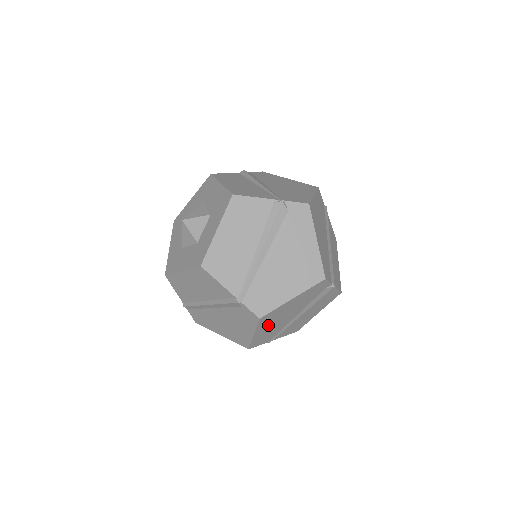
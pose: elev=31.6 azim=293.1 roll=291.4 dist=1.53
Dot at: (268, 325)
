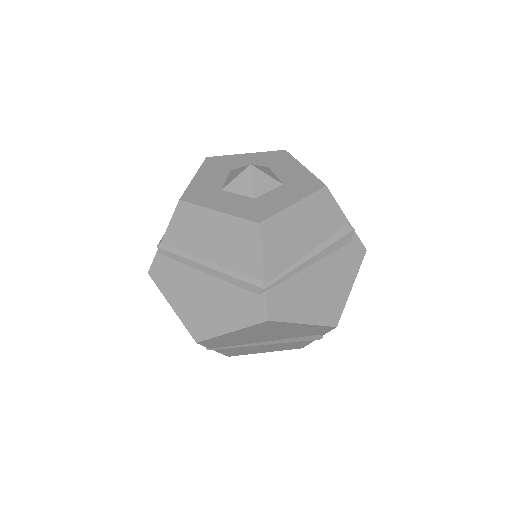
Dot at: (250, 332)
